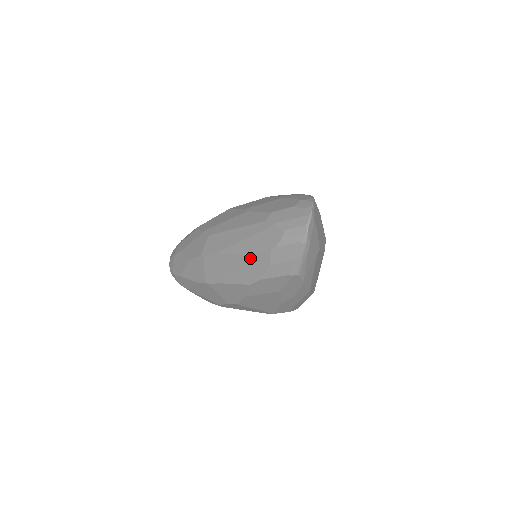
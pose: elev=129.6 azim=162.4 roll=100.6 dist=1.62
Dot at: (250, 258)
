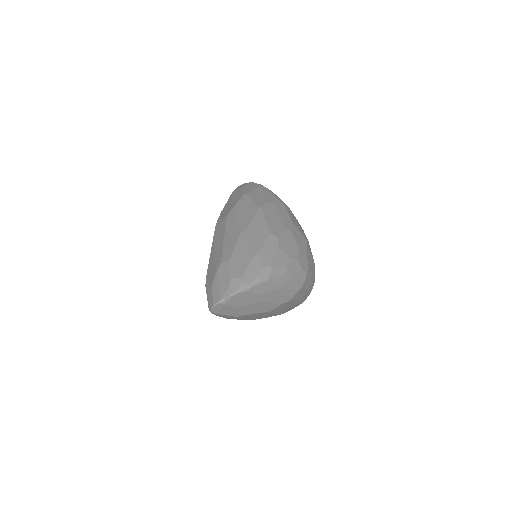
Dot at: occluded
